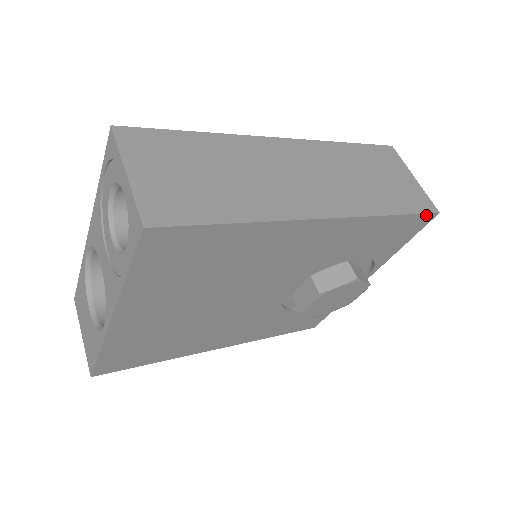
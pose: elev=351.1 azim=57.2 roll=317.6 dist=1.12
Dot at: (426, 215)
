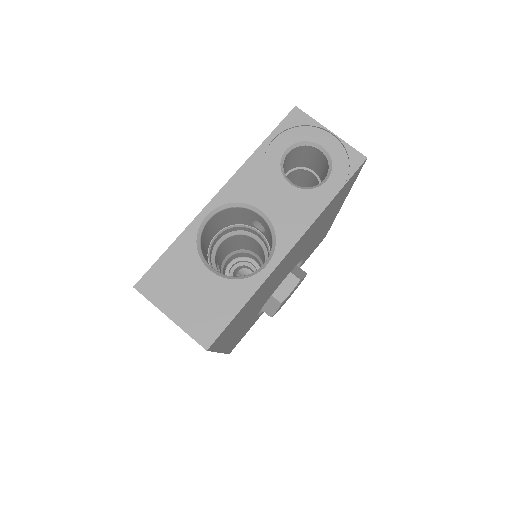
Dot at: occluded
